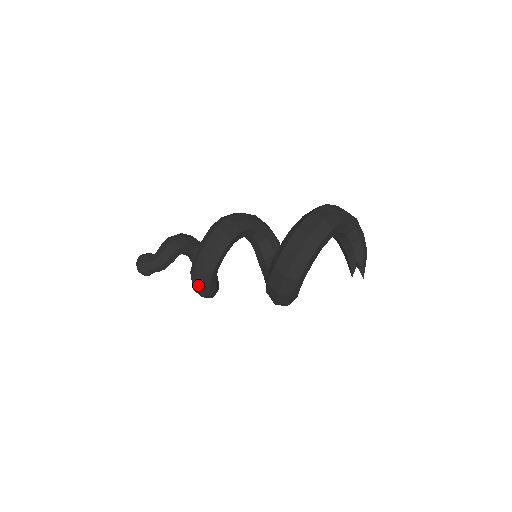
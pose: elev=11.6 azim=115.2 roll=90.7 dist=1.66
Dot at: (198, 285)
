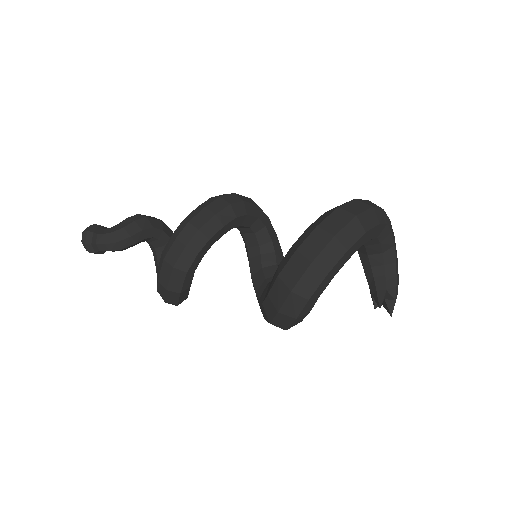
Dot at: (170, 268)
